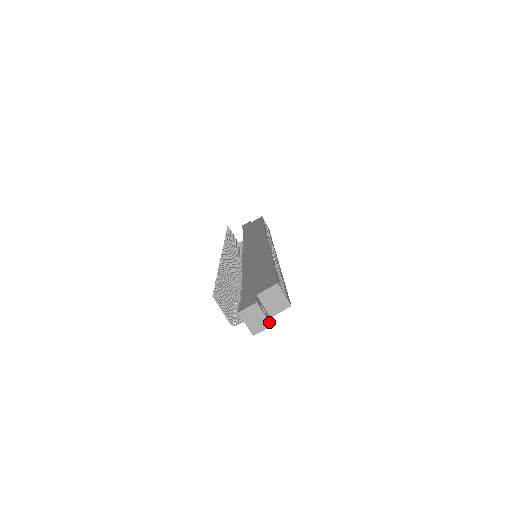
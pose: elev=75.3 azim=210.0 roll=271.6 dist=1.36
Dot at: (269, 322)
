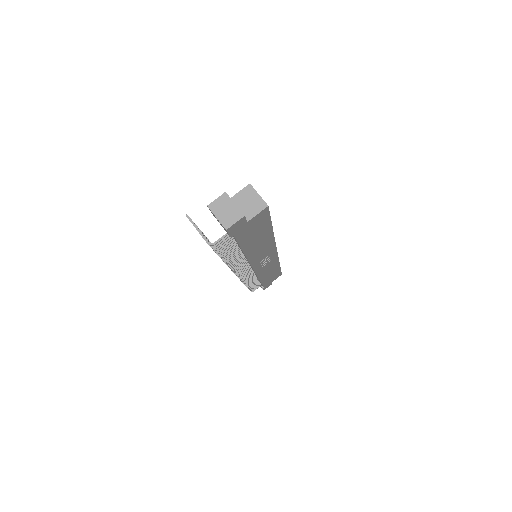
Dot at: (241, 212)
